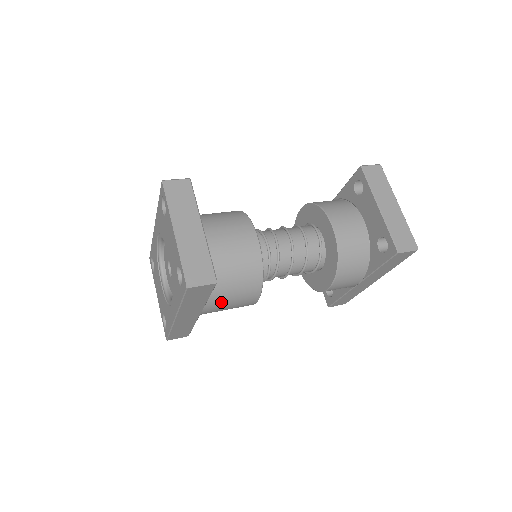
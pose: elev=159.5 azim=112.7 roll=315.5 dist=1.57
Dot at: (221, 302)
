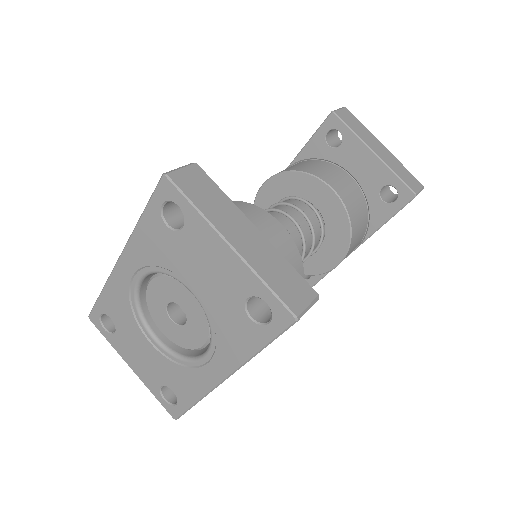
Dot at: occluded
